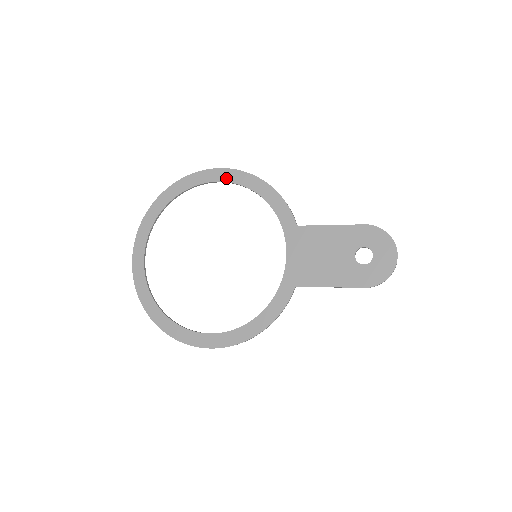
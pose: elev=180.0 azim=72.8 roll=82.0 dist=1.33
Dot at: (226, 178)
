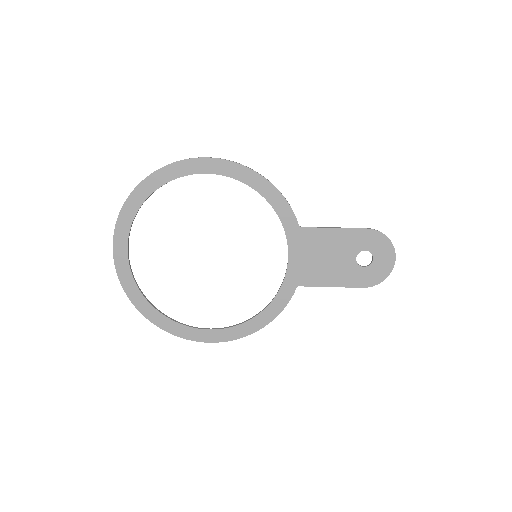
Dot at: (218, 170)
